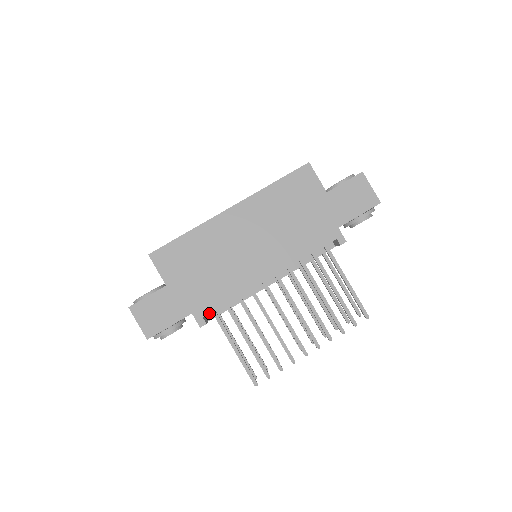
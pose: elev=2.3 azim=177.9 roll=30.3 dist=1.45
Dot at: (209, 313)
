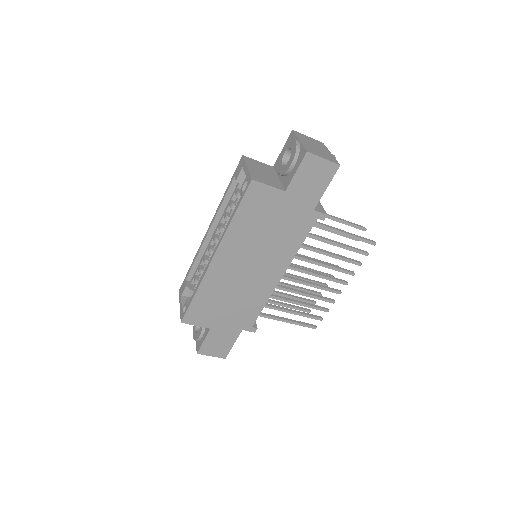
Dot at: (254, 322)
